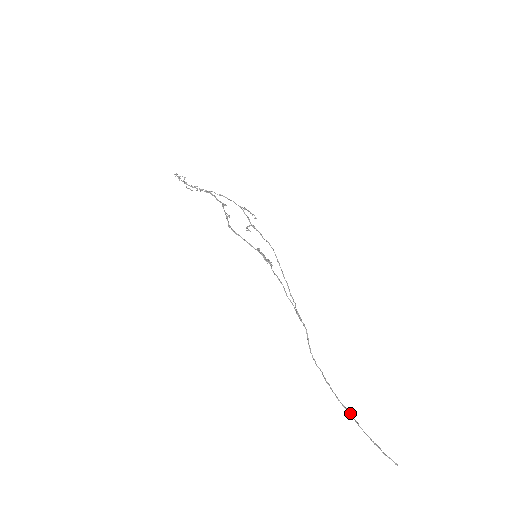
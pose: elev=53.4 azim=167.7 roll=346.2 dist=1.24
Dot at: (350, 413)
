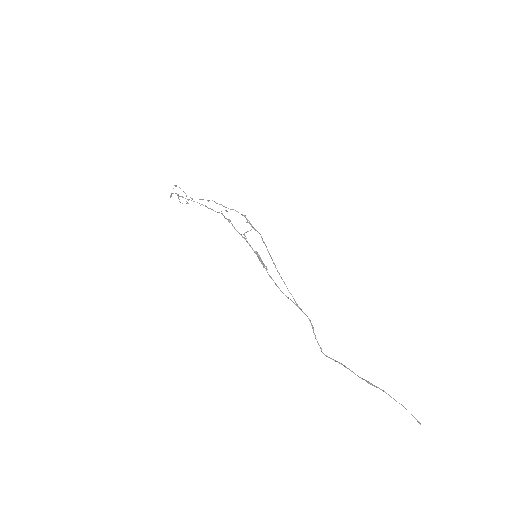
Dot at: (369, 382)
